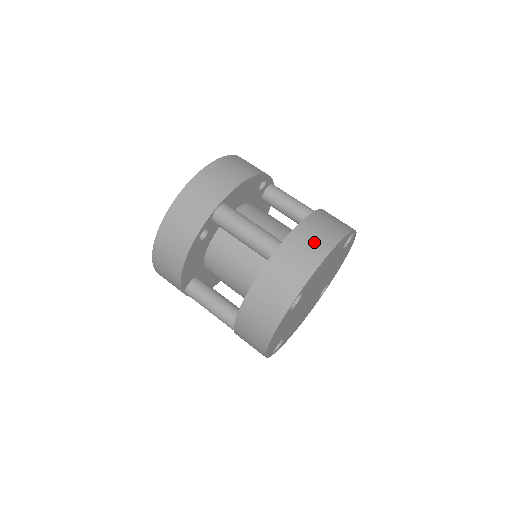
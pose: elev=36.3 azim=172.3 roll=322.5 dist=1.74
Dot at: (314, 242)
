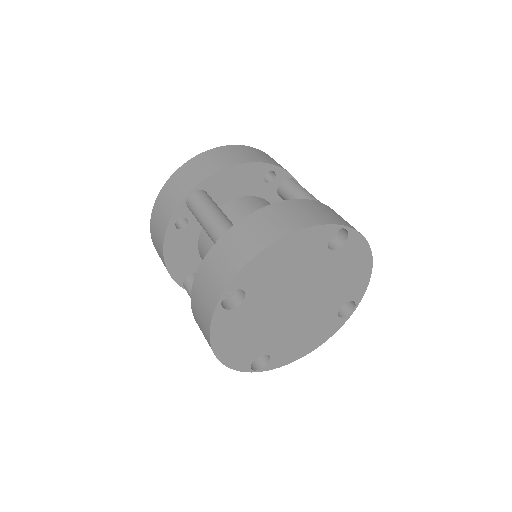
Dot at: (261, 231)
